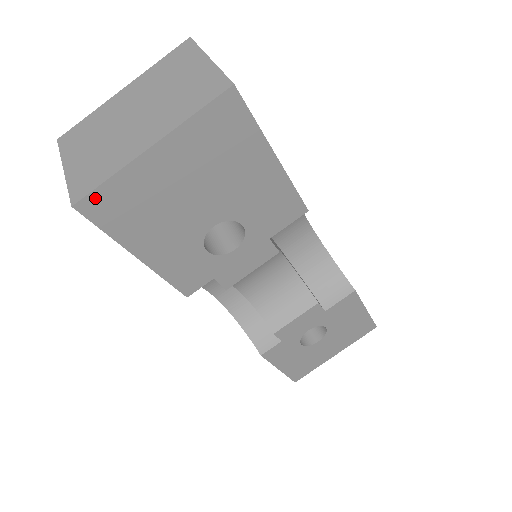
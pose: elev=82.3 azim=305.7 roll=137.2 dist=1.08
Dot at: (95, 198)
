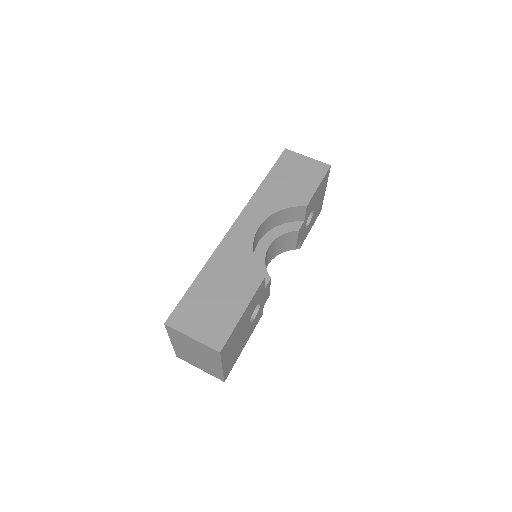
Dot at: (226, 376)
